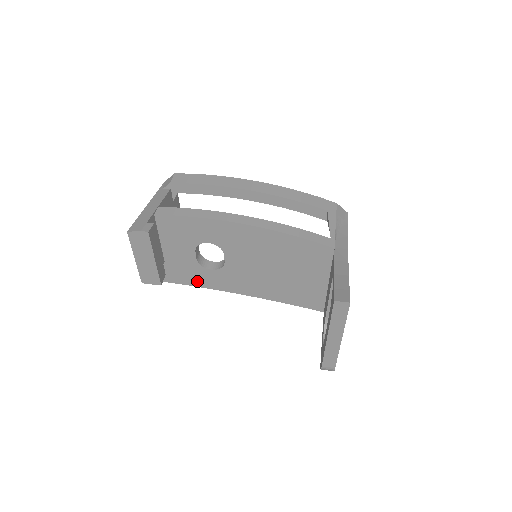
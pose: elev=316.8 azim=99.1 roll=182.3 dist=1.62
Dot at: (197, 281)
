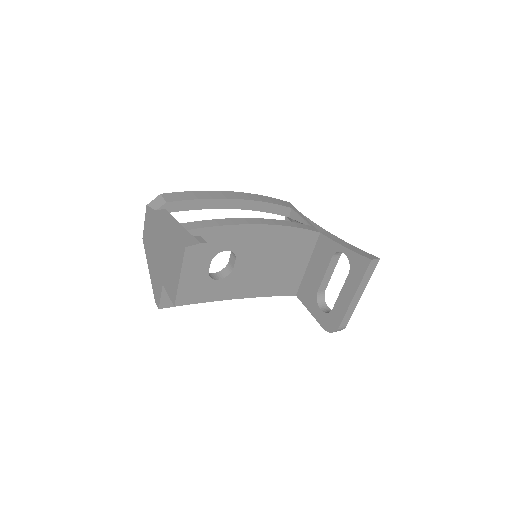
Dot at: (200, 297)
